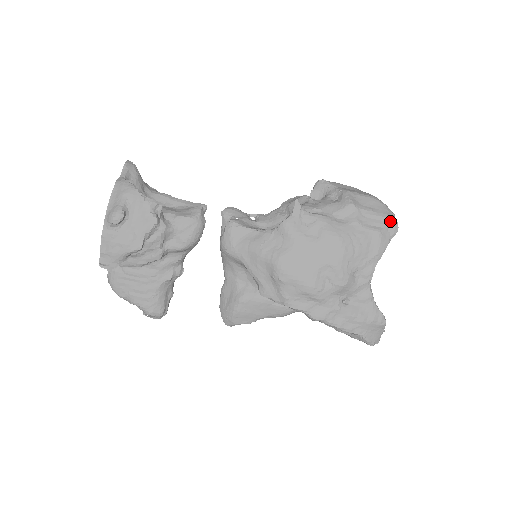
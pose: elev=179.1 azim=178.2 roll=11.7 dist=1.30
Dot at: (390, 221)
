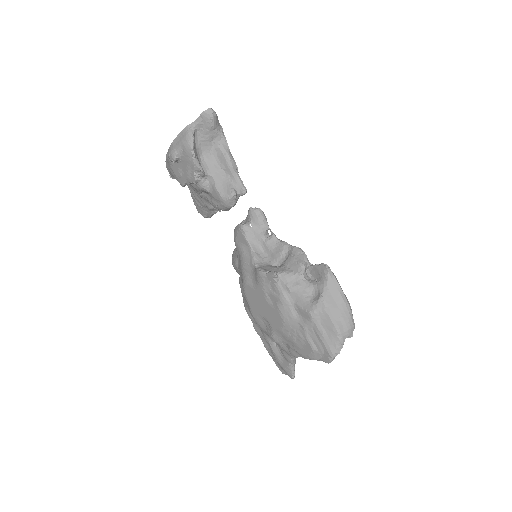
Dot at: (327, 354)
